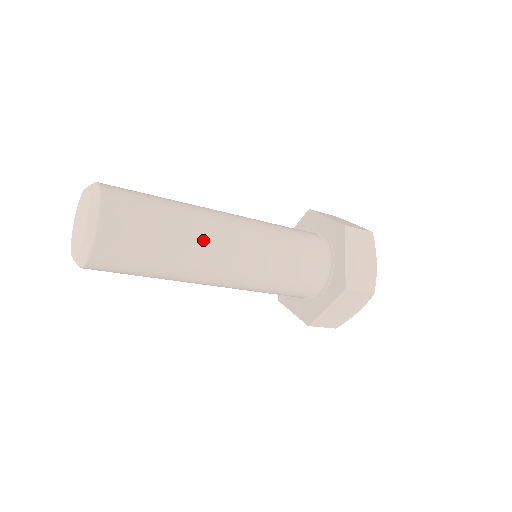
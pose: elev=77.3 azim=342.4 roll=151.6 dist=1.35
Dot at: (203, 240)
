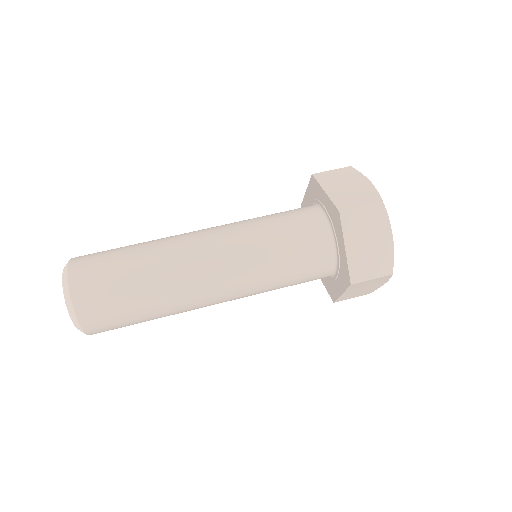
Dot at: (170, 249)
